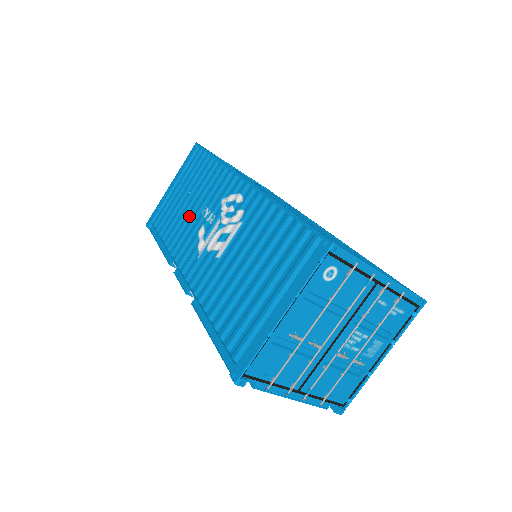
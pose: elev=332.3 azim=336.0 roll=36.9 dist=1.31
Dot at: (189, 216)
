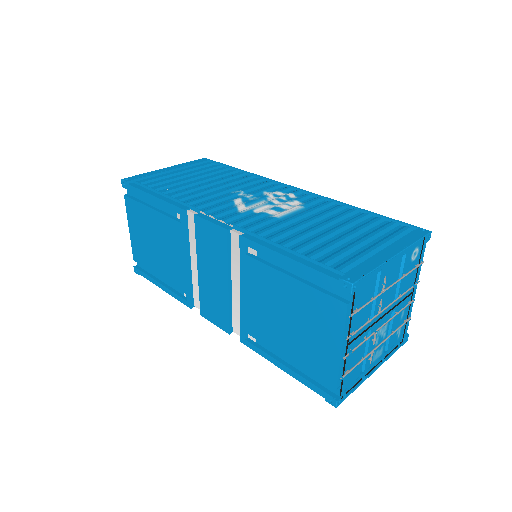
Dot at: (211, 189)
